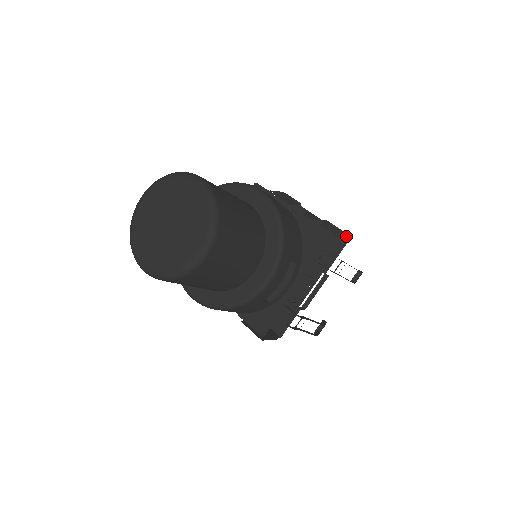
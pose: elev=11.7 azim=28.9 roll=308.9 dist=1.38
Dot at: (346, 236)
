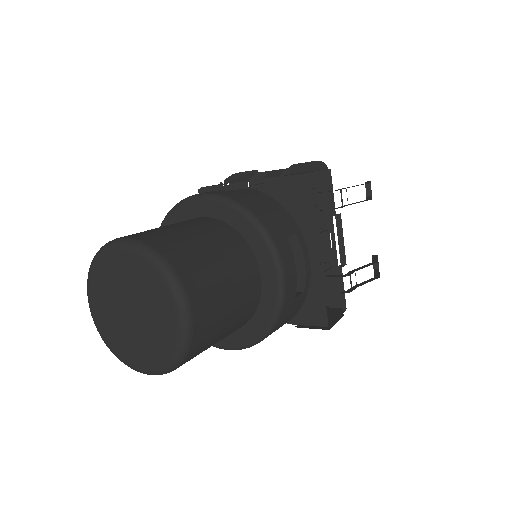
Dot at: (324, 163)
